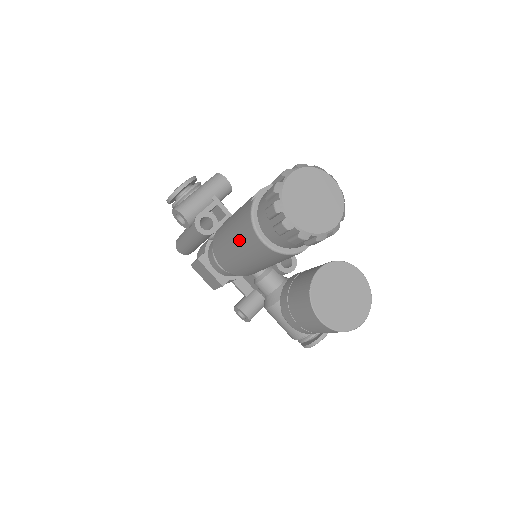
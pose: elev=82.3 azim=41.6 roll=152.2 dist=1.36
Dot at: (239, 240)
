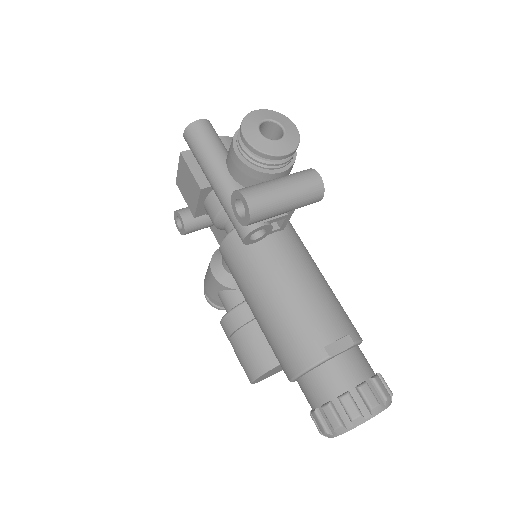
Dot at: (274, 328)
